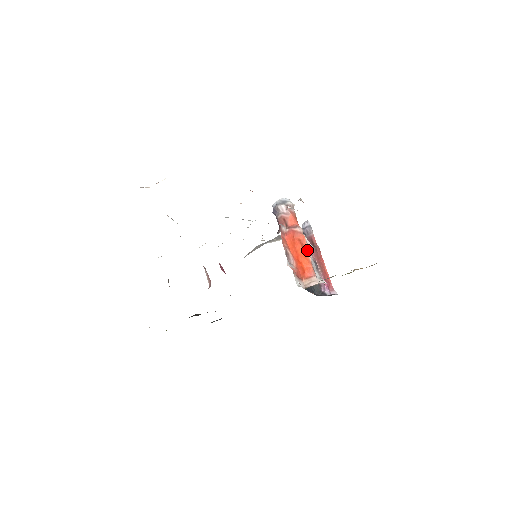
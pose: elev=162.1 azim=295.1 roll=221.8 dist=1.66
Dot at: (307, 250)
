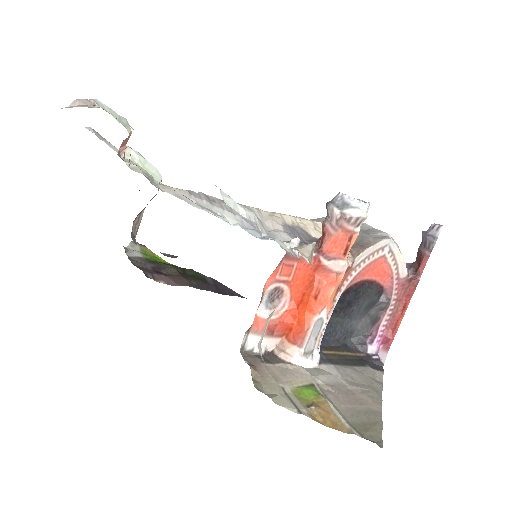
Dot at: (322, 303)
